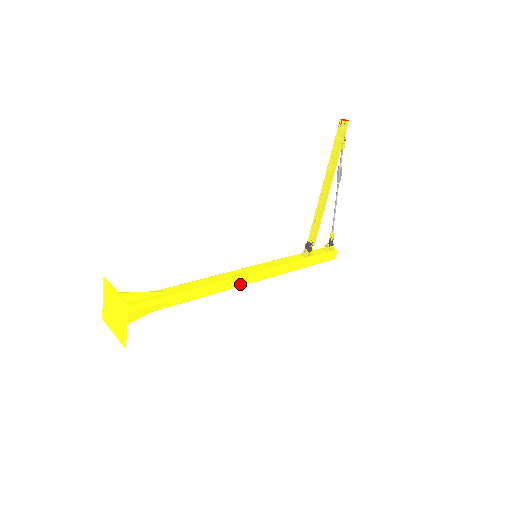
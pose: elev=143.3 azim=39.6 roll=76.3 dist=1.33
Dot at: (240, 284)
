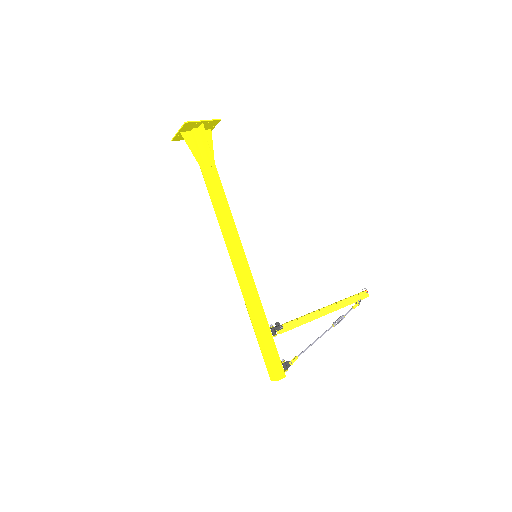
Dot at: (233, 242)
